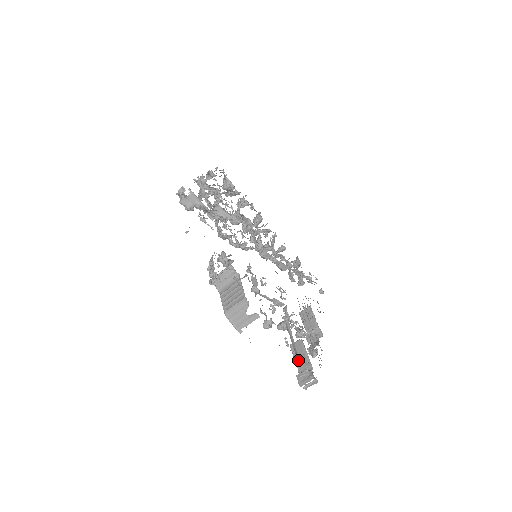
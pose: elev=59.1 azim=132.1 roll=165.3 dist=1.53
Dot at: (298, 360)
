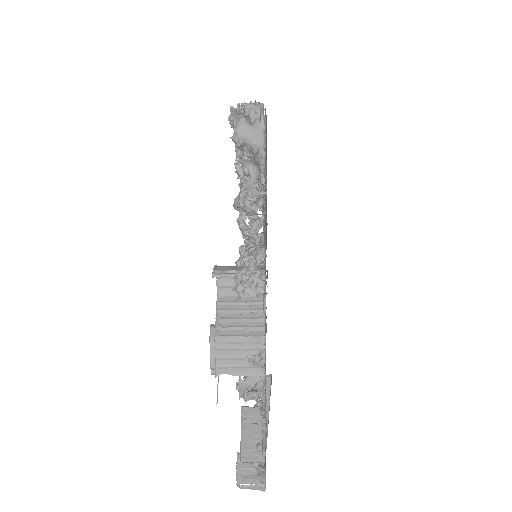
Dot at: (264, 453)
